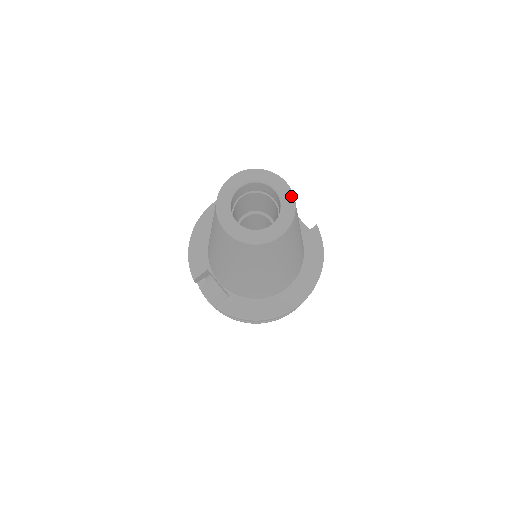
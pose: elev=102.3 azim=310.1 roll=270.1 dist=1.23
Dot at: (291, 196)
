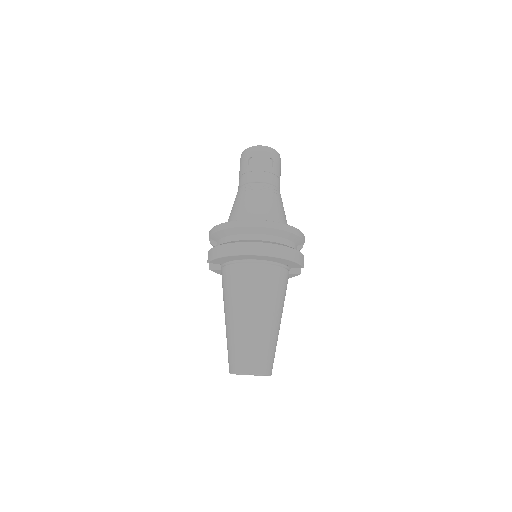
Dot at: occluded
